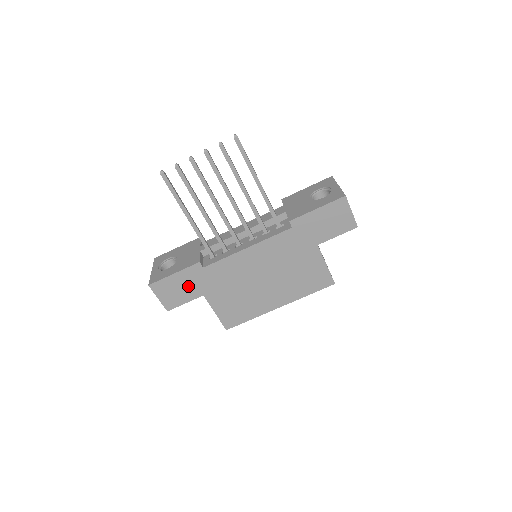
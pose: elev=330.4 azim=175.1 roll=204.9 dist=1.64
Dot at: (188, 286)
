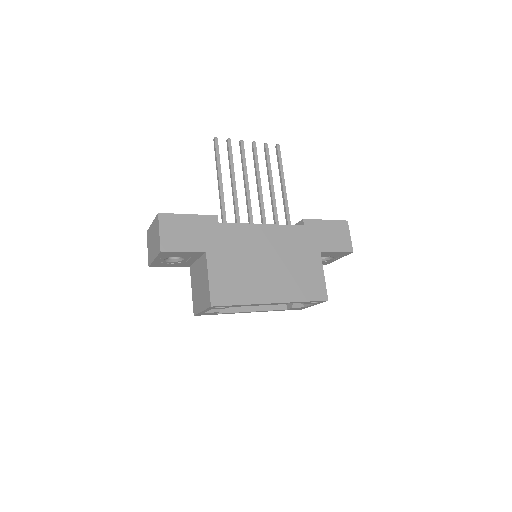
Dot at: (196, 234)
